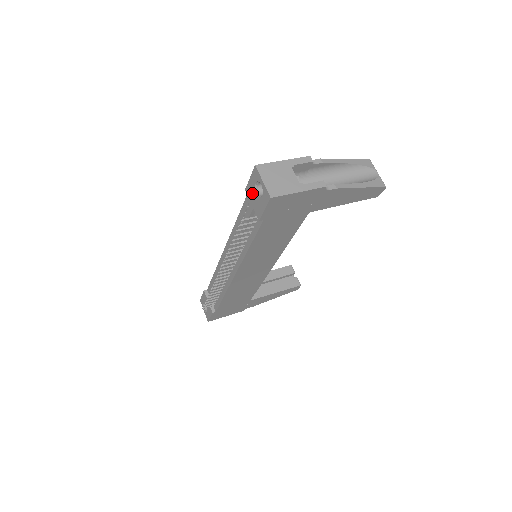
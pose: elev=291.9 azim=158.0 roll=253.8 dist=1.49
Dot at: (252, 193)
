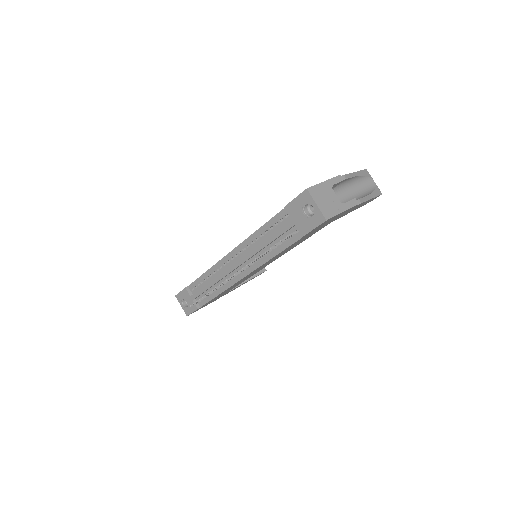
Dot at: (296, 212)
